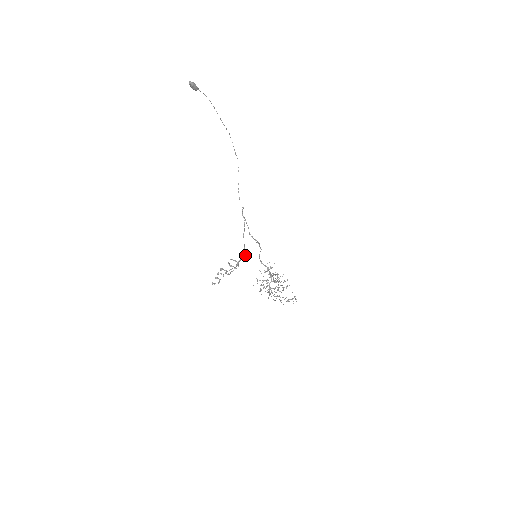
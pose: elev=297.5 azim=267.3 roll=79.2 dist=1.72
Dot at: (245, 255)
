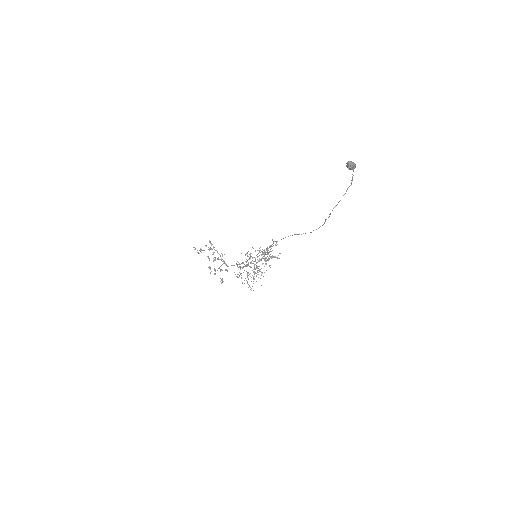
Dot at: (222, 281)
